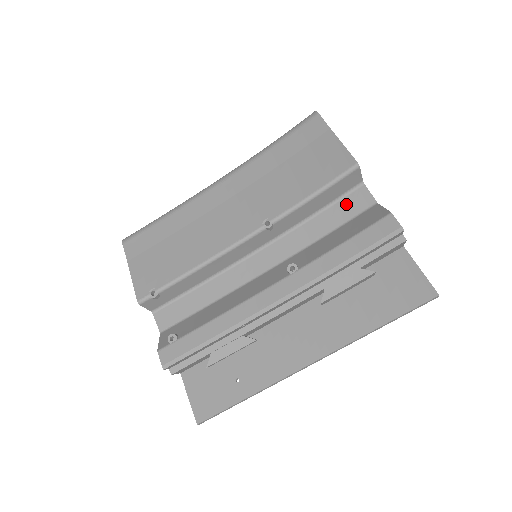
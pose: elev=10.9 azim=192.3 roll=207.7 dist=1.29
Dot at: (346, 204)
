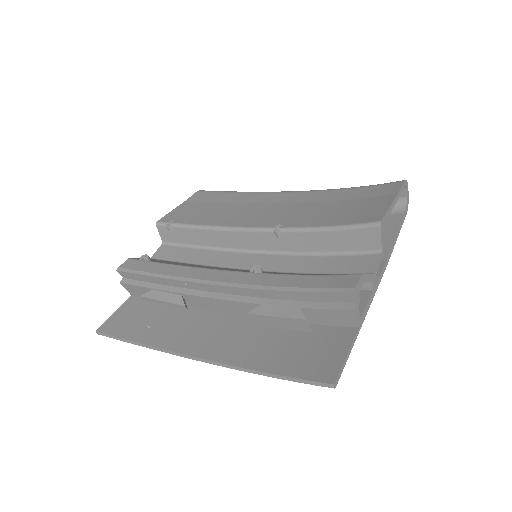
Dot at: (352, 261)
